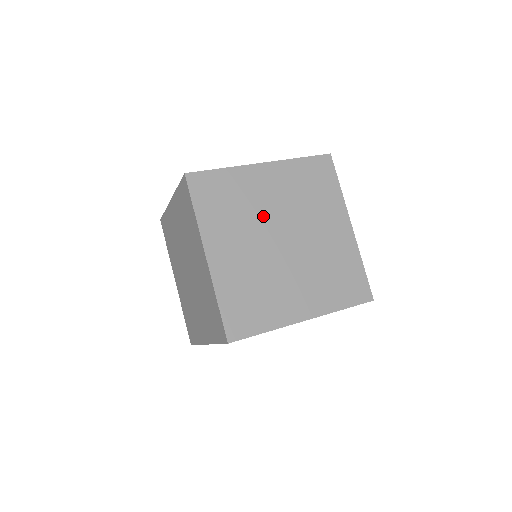
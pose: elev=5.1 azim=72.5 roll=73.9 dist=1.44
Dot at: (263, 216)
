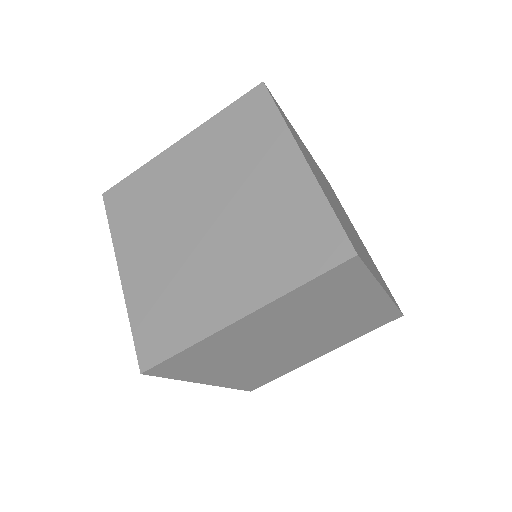
Dot at: (180, 201)
